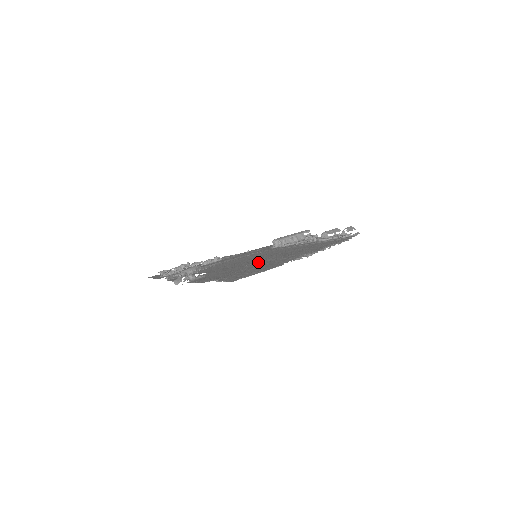
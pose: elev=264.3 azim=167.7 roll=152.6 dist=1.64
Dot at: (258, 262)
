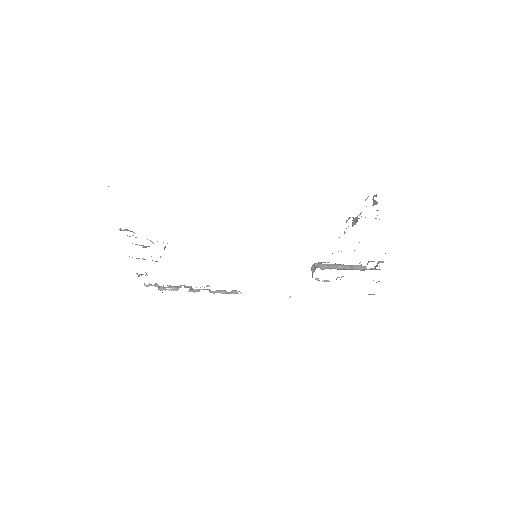
Dot at: occluded
